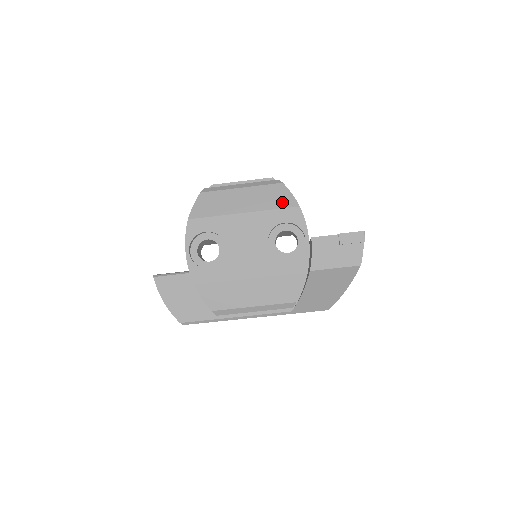
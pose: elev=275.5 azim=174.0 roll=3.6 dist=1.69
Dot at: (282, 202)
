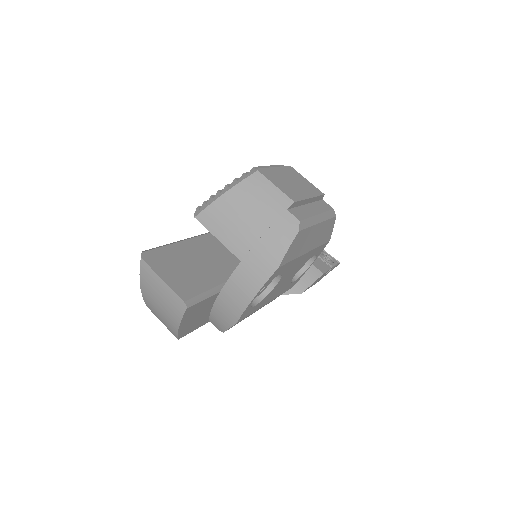
Dot at: (326, 238)
